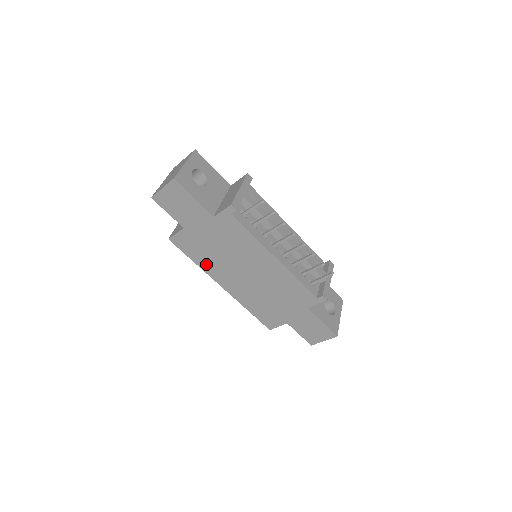
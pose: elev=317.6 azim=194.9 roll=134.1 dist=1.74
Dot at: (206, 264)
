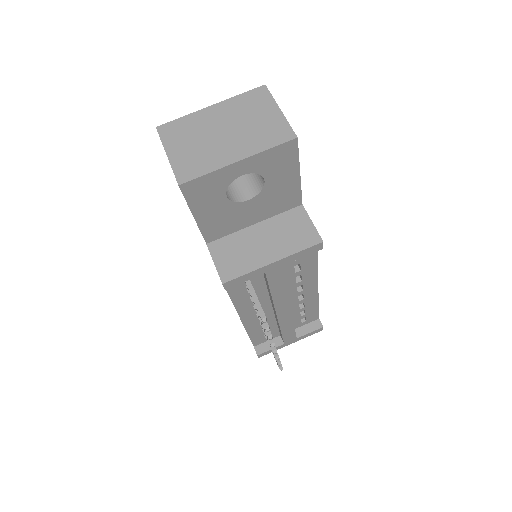
Dot at: occluded
